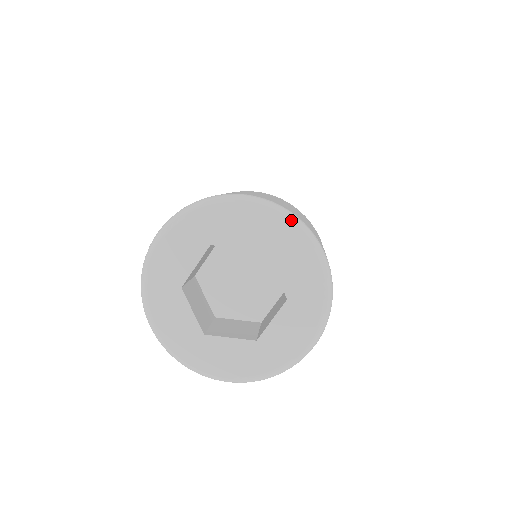
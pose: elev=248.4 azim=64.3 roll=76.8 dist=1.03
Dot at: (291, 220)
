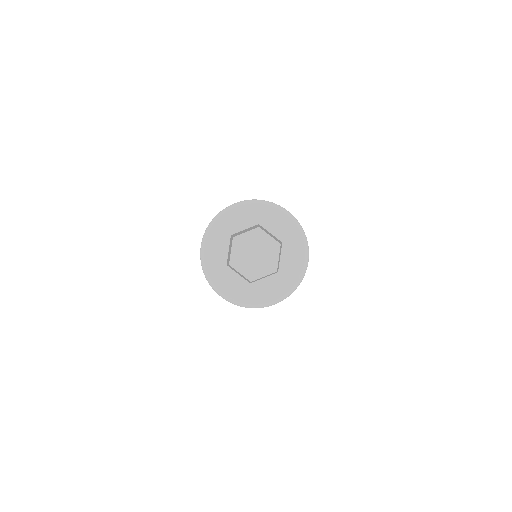
Dot at: (303, 236)
